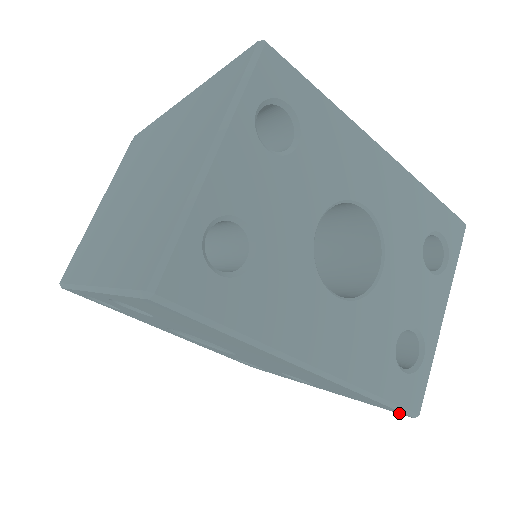
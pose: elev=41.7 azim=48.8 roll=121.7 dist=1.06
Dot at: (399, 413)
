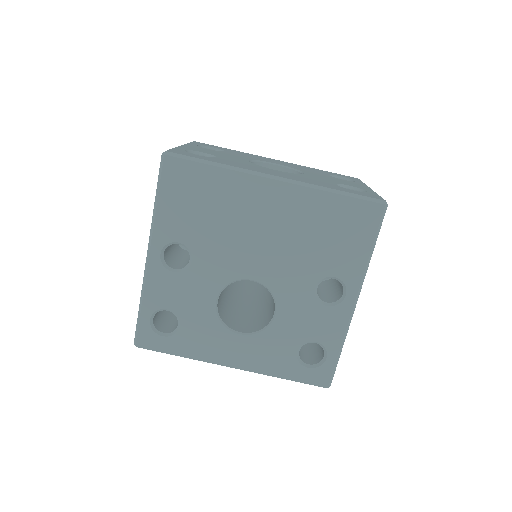
Dot at: (379, 216)
